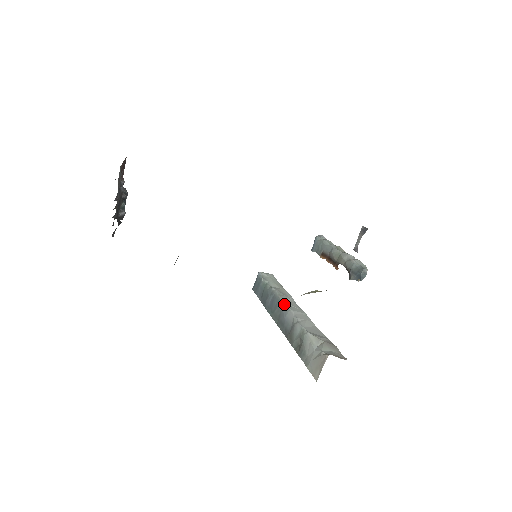
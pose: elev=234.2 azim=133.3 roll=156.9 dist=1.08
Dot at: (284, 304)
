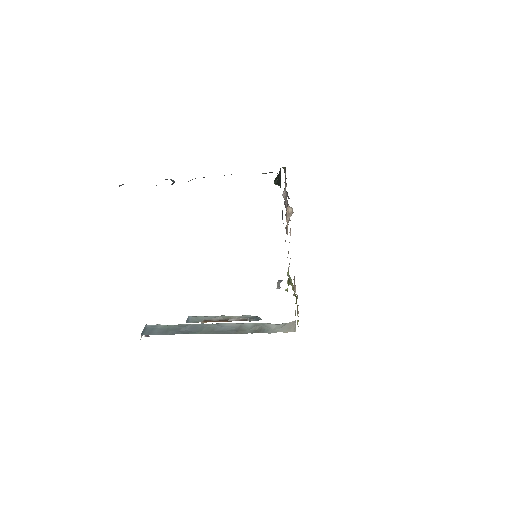
Dot at: occluded
